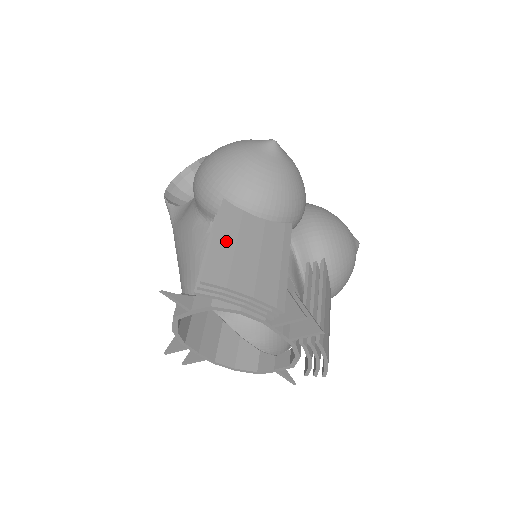
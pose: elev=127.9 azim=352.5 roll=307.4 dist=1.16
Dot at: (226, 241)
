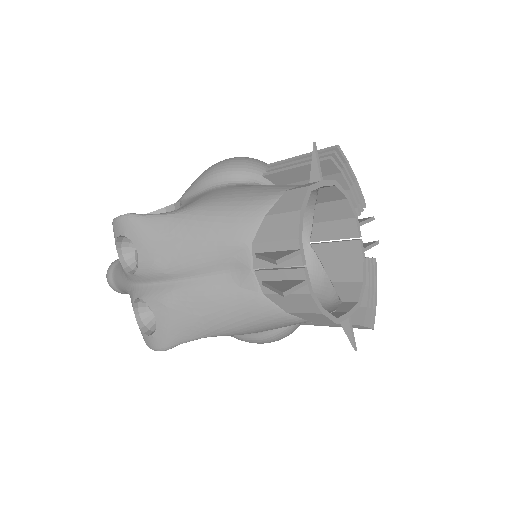
Dot at: occluded
